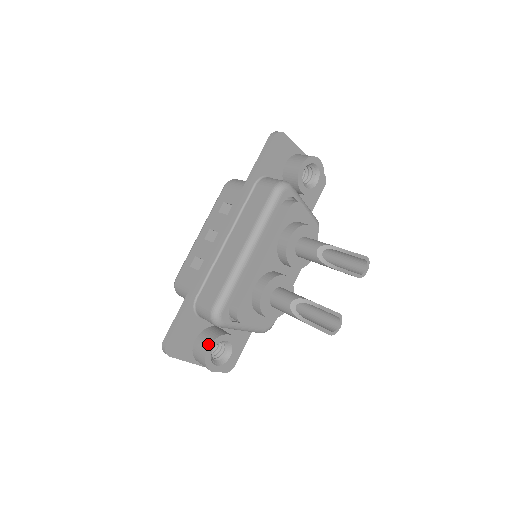
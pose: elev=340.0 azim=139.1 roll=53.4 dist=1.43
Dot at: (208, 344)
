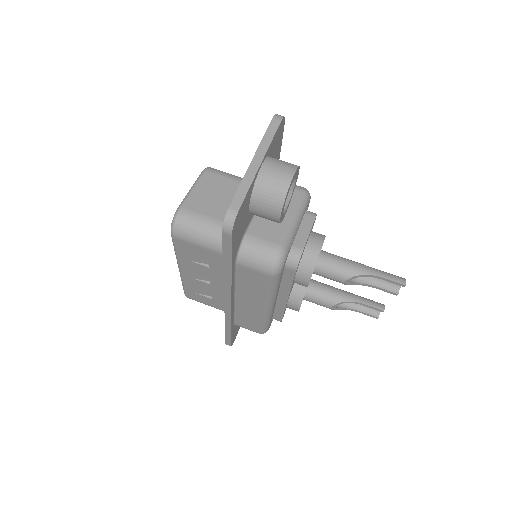
Dot at: occluded
